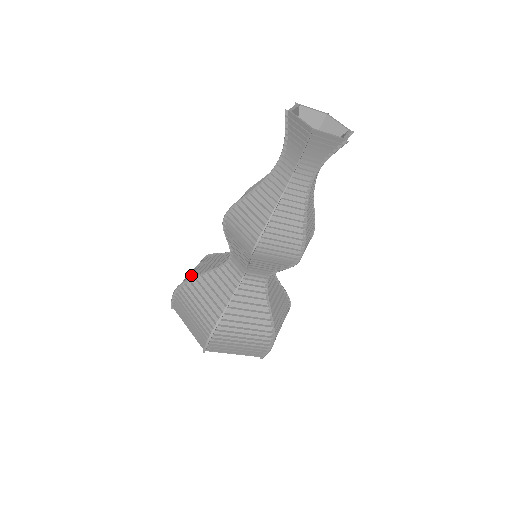
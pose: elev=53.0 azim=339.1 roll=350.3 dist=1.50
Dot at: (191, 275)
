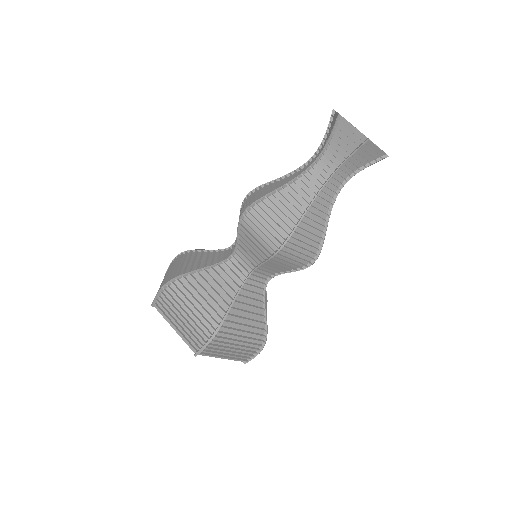
Dot at: occluded
